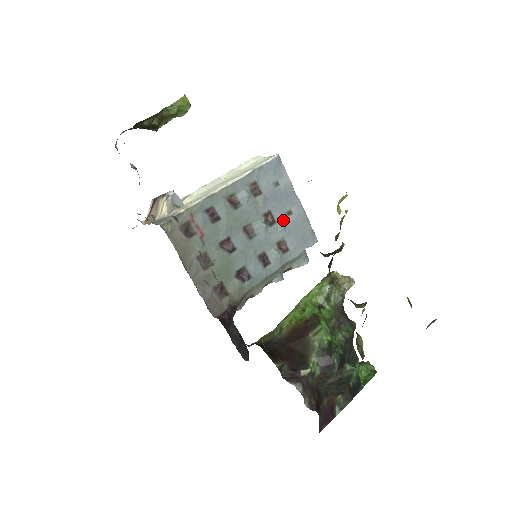
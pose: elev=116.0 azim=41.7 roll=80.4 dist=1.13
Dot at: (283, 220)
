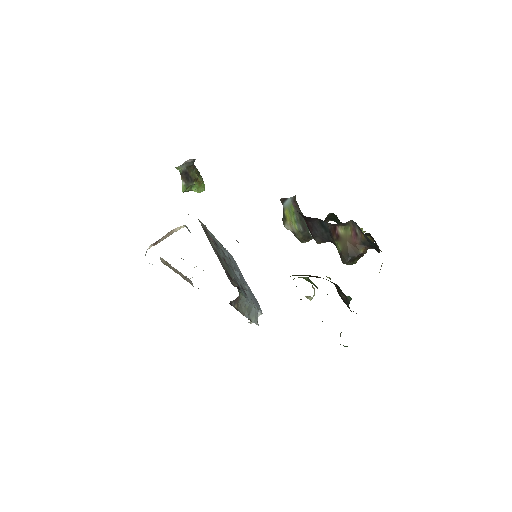
Dot at: occluded
